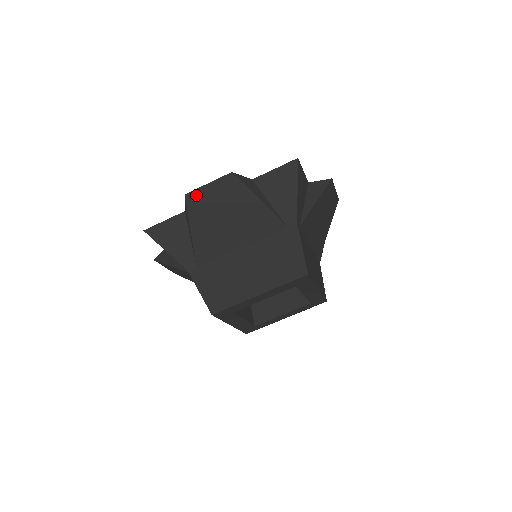
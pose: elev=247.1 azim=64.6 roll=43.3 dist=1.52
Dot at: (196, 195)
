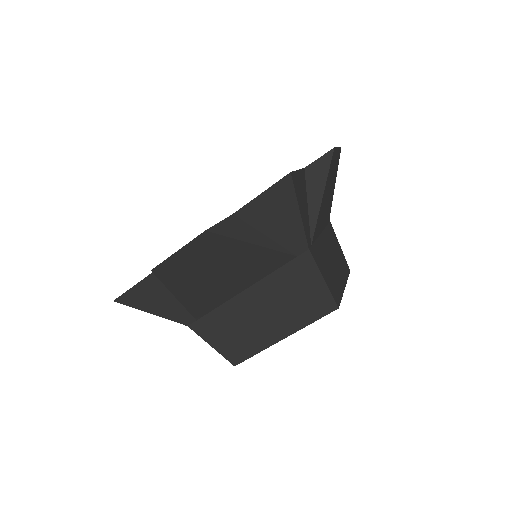
Dot at: (166, 266)
